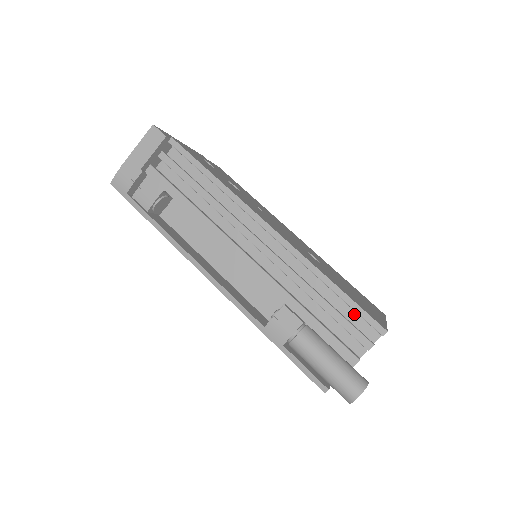
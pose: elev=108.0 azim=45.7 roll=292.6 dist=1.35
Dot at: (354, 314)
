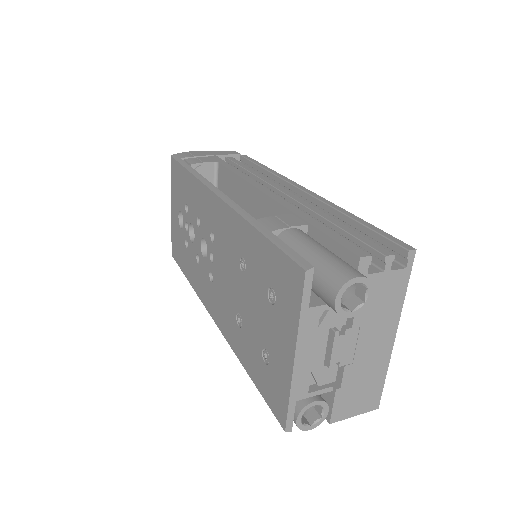
Dot at: occluded
